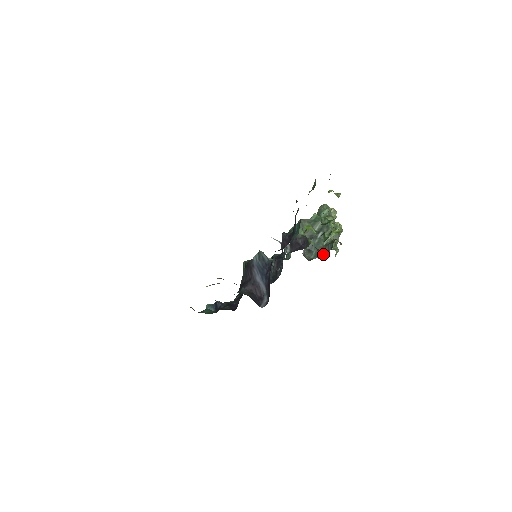
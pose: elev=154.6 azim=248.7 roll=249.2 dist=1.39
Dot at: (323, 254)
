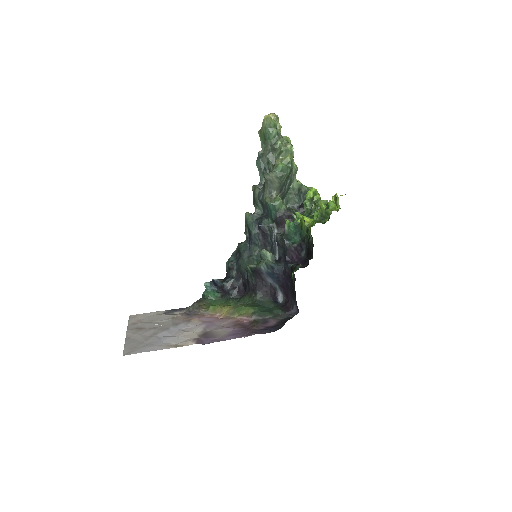
Dot at: (295, 203)
